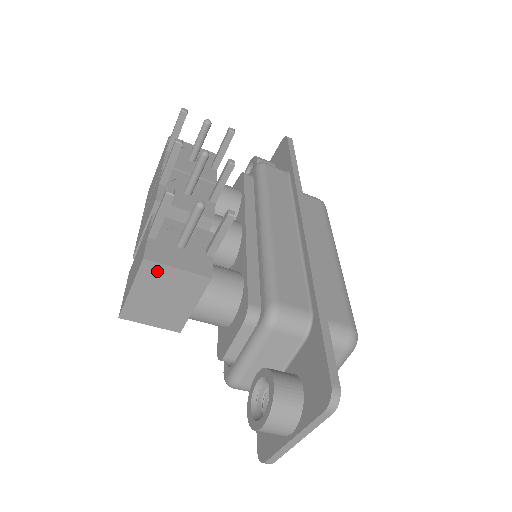
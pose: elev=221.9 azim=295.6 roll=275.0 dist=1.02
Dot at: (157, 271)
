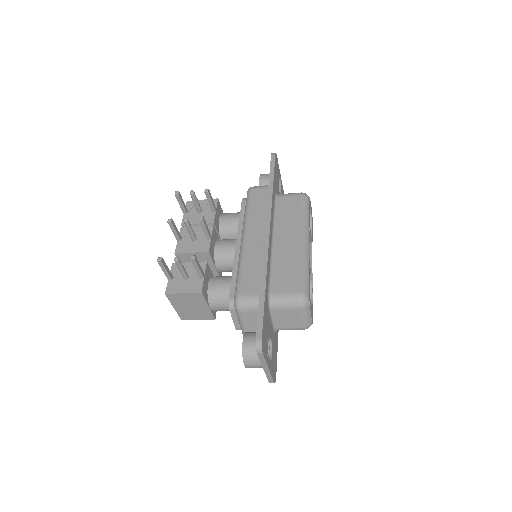
Dot at: (176, 297)
